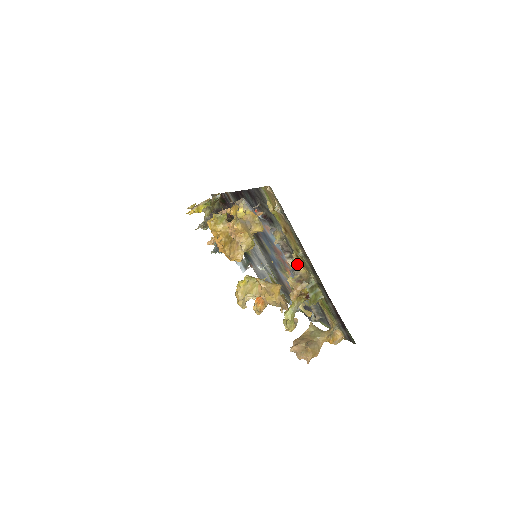
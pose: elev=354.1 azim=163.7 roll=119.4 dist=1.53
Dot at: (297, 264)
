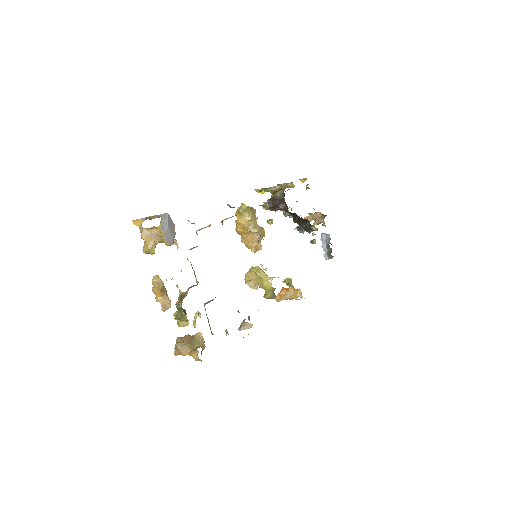
Dot at: occluded
